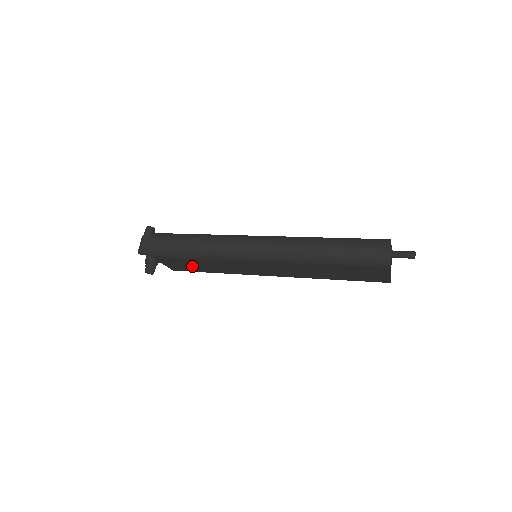
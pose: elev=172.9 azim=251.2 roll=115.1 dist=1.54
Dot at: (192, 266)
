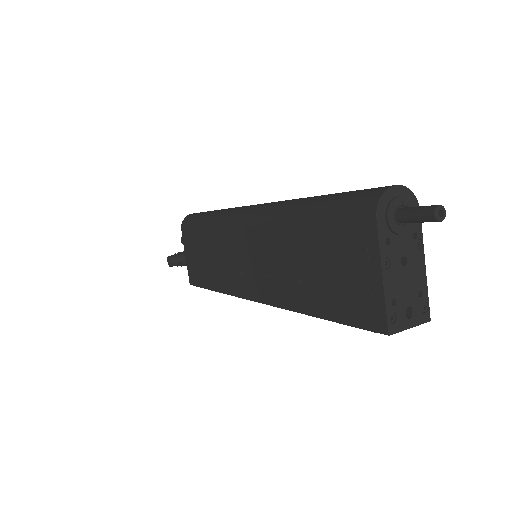
Dot at: (201, 262)
